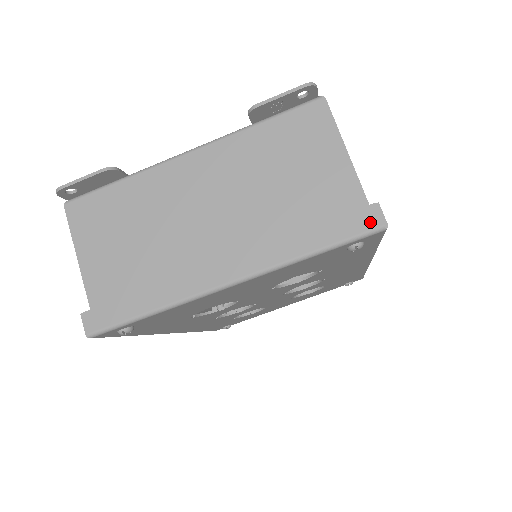
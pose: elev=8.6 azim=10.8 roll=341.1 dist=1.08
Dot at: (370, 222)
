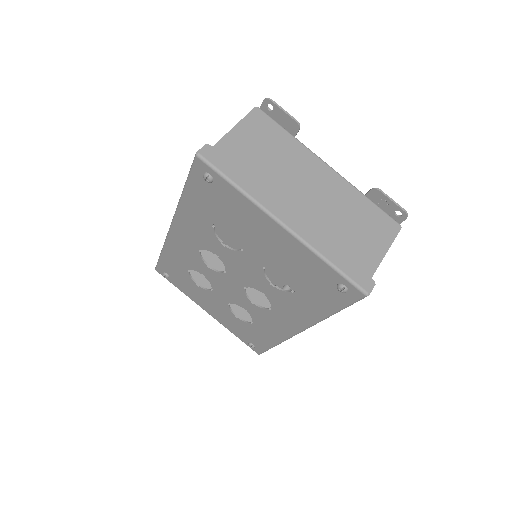
Dot at: (365, 284)
